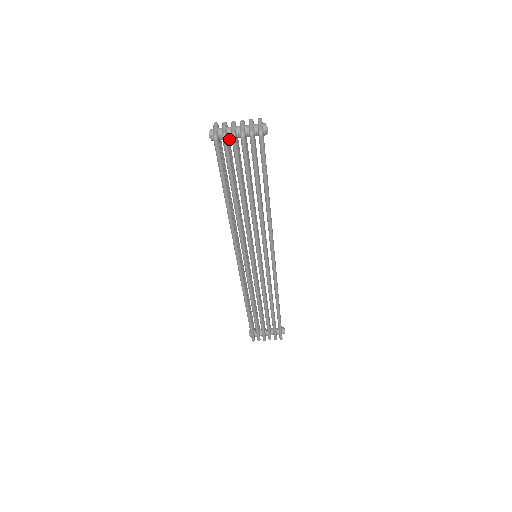
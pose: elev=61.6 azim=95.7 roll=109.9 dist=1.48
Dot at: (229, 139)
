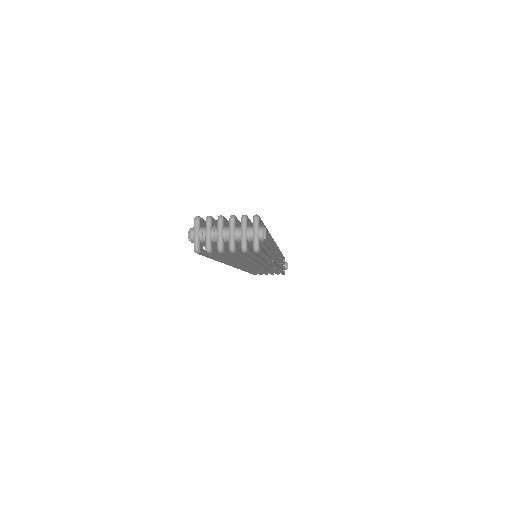
Dot at: (216, 223)
